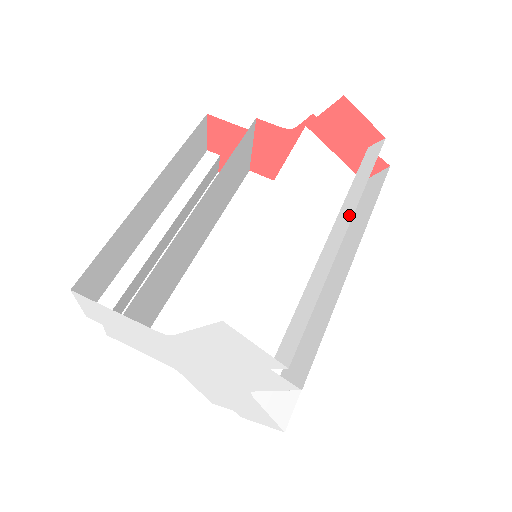
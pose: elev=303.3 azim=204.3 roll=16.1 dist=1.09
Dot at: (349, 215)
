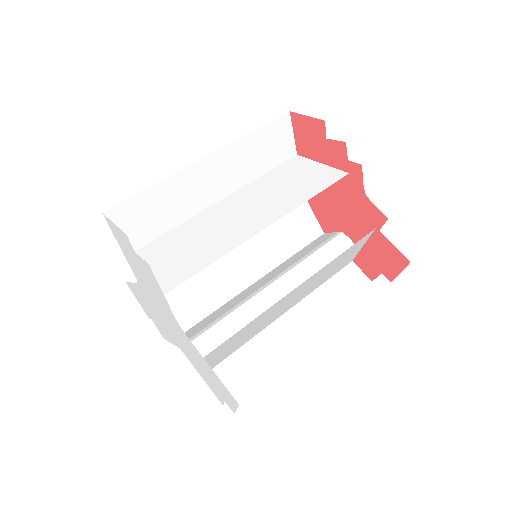
Dot at: occluded
